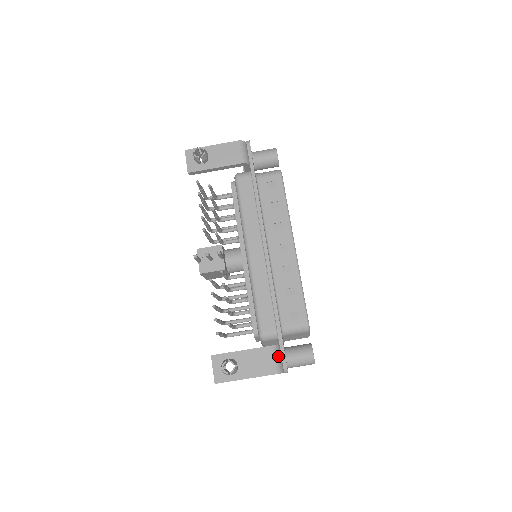
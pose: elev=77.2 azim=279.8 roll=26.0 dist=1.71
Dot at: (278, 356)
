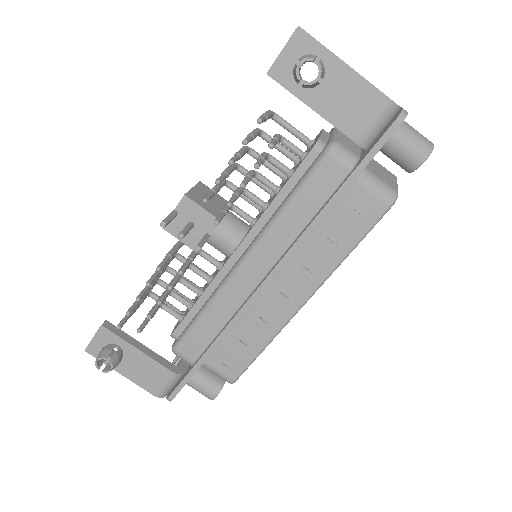
Dot at: (173, 384)
